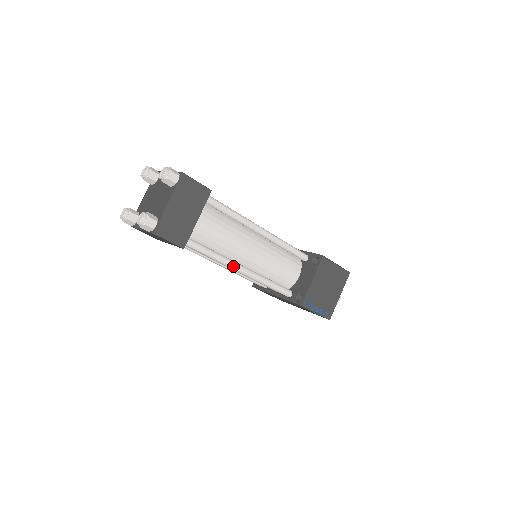
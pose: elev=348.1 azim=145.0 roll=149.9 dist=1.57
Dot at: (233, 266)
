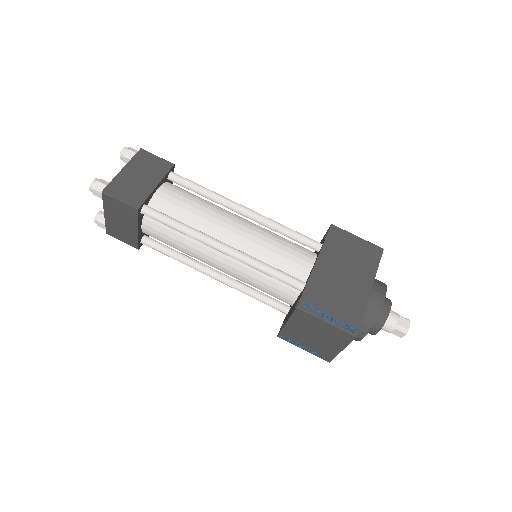
Dot at: (200, 271)
